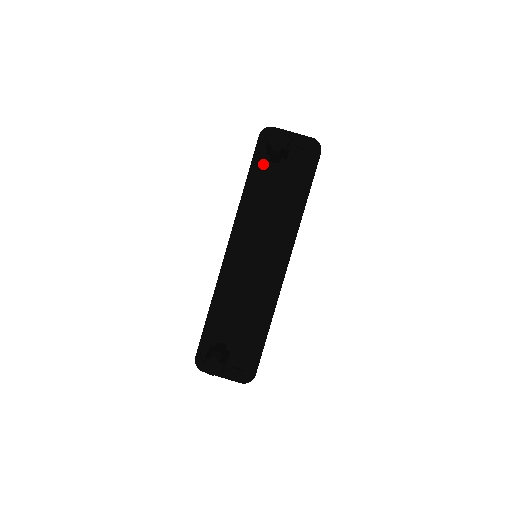
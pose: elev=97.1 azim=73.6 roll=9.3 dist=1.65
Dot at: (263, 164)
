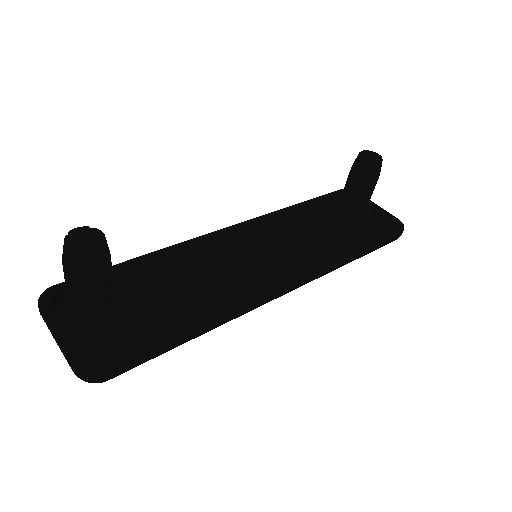
Dot at: (329, 207)
